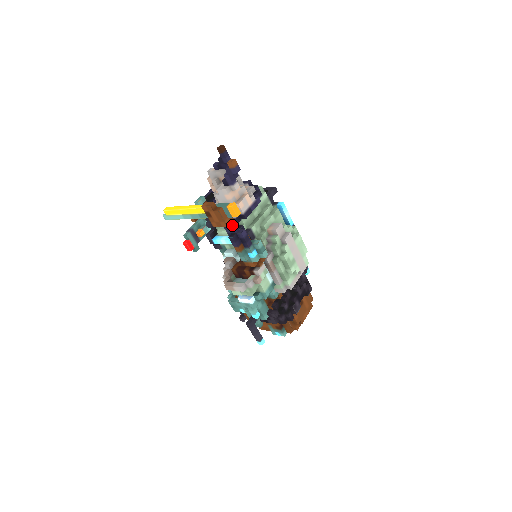
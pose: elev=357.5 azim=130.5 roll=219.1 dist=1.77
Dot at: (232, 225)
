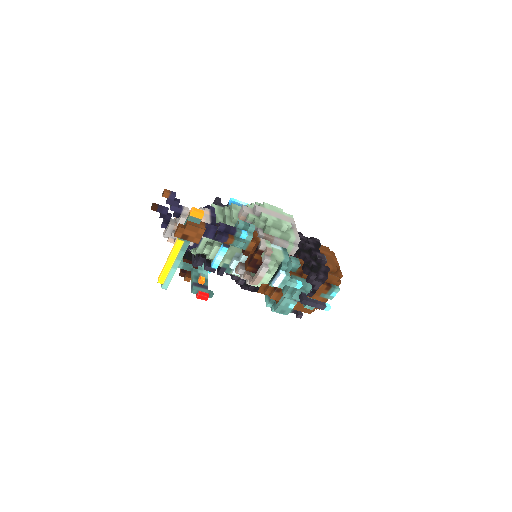
Dot at: (208, 227)
